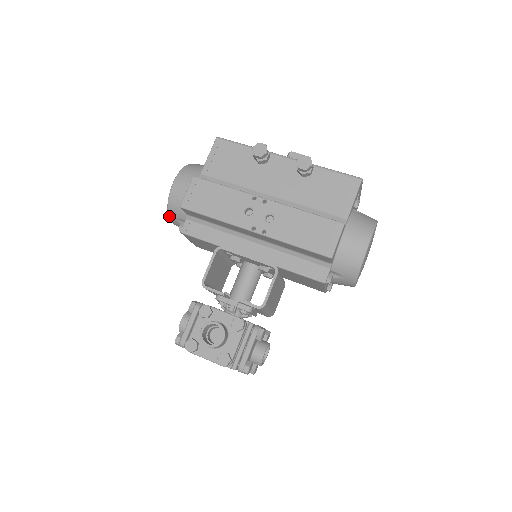
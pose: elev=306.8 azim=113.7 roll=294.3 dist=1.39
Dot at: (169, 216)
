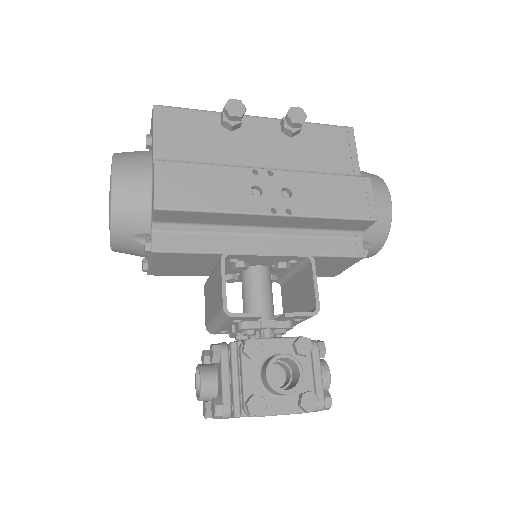
Dot at: (113, 236)
